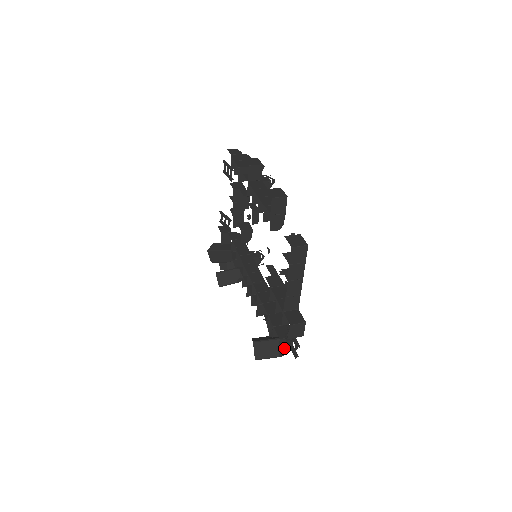
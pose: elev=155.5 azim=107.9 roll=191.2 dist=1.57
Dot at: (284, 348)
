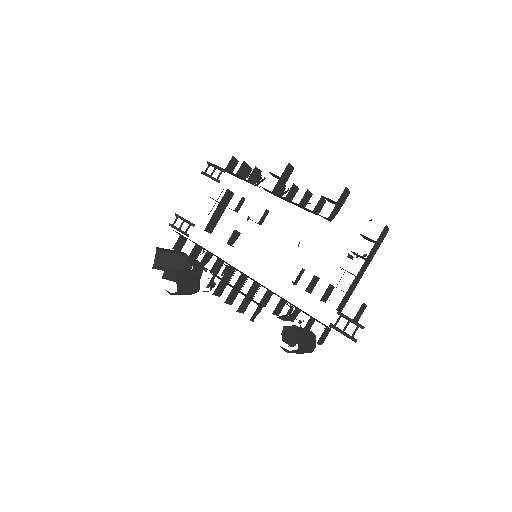
Dot at: (320, 341)
